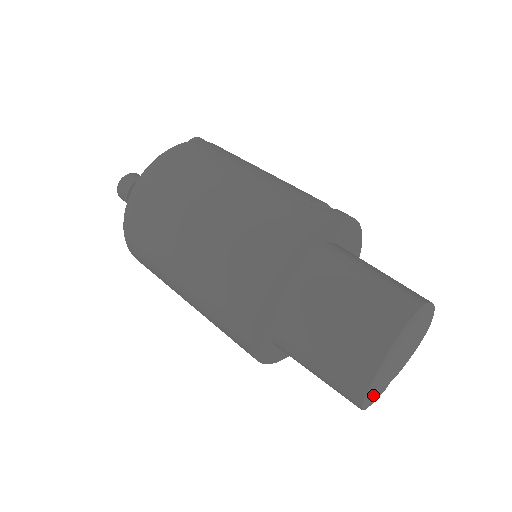
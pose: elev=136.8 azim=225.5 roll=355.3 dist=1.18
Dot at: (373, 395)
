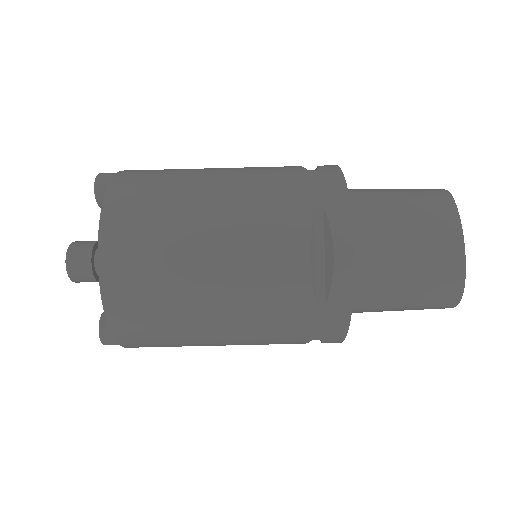
Dot at: occluded
